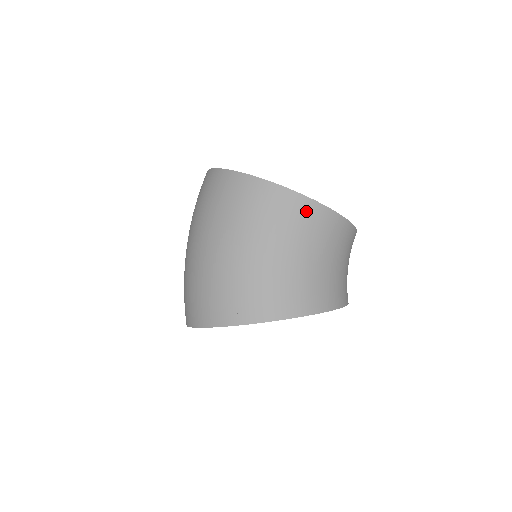
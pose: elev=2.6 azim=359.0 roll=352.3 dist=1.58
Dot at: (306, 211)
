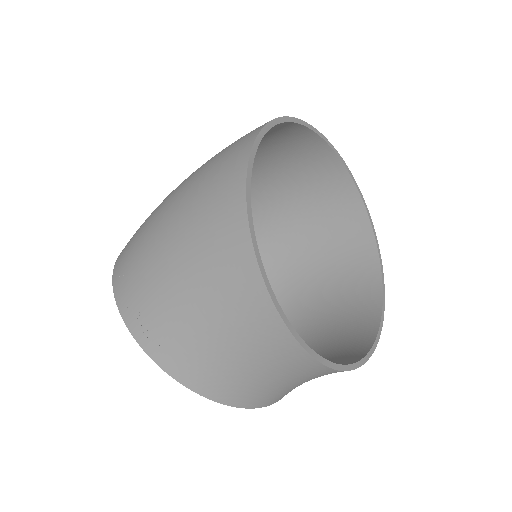
Dot at: (241, 273)
